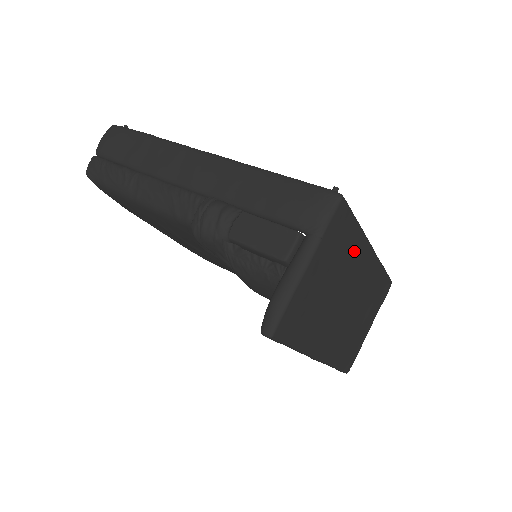
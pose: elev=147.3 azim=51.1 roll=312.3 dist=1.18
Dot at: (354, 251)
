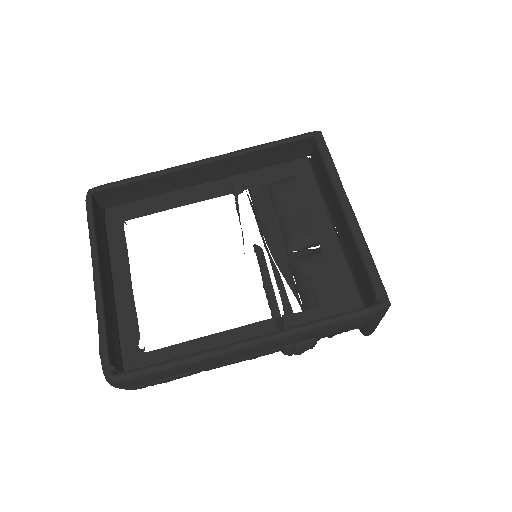
Dot at: occluded
